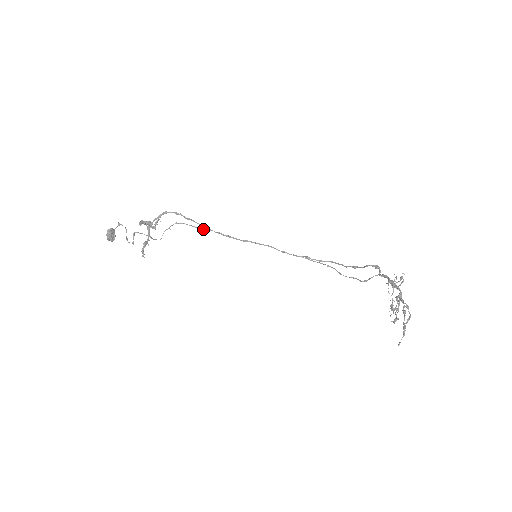
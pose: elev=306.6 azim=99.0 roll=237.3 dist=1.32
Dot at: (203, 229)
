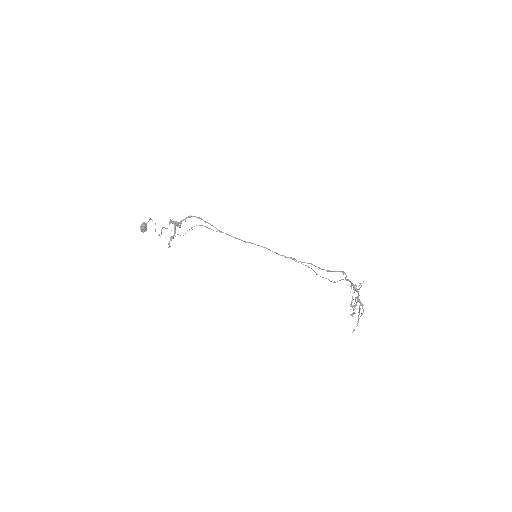
Dot at: (217, 231)
